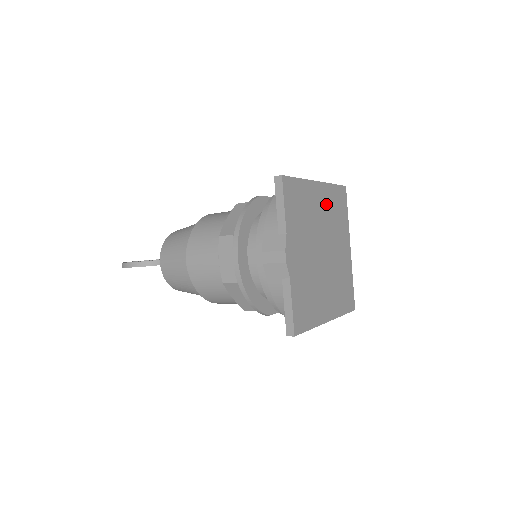
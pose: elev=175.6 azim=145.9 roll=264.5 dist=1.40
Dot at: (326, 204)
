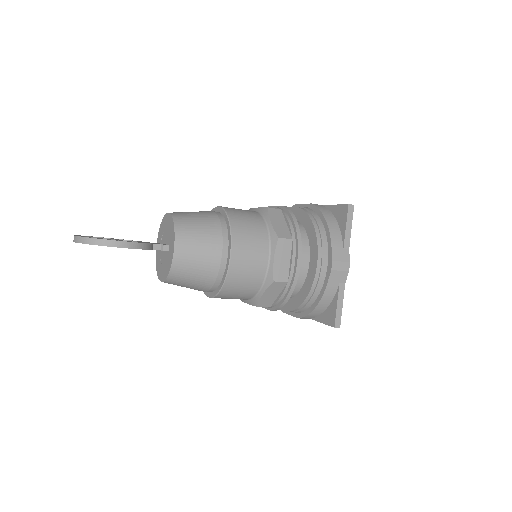
Dot at: occluded
